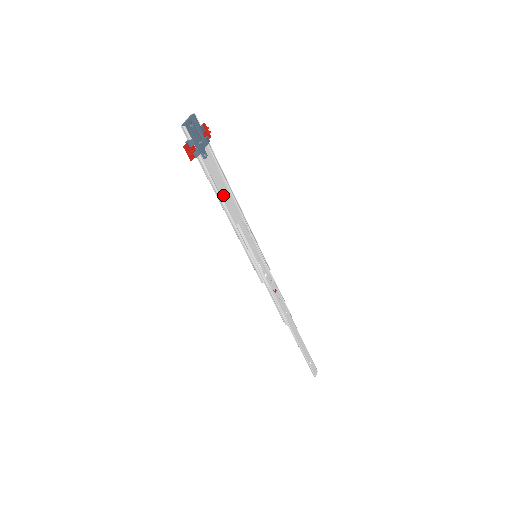
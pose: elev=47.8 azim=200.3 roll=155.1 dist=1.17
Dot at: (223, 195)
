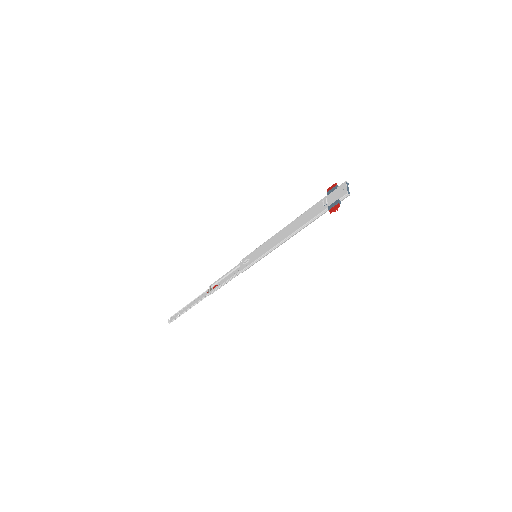
Dot at: (297, 224)
